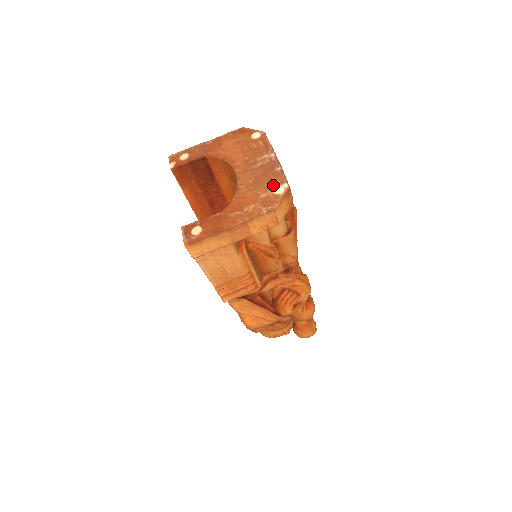
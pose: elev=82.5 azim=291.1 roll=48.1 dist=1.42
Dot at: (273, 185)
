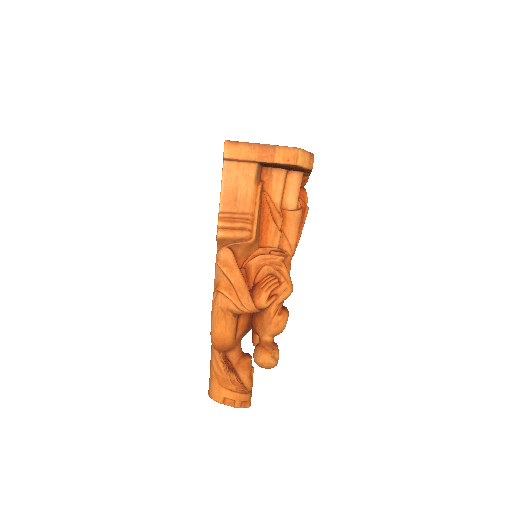
Dot at: occluded
